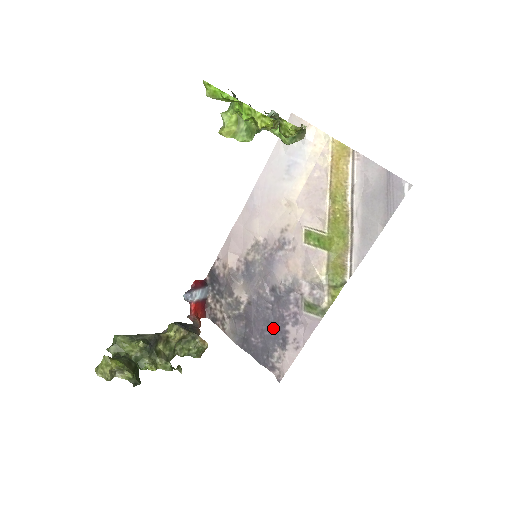
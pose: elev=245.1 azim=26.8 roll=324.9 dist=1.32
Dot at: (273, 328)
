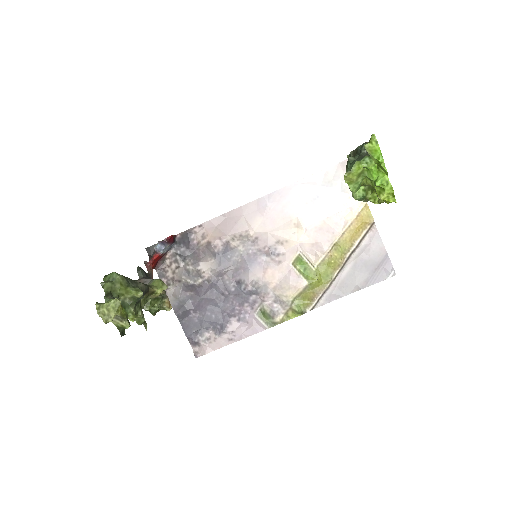
Dot at: (218, 313)
